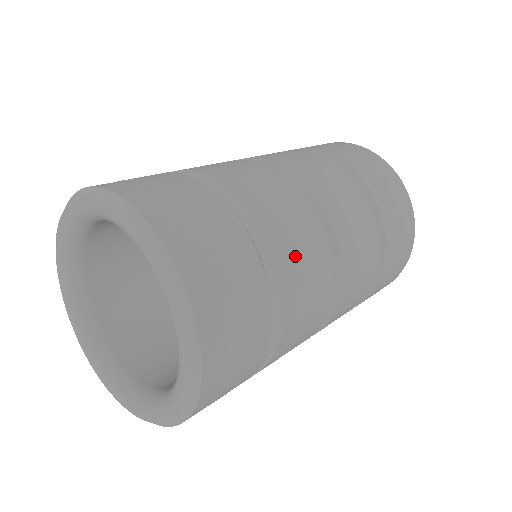
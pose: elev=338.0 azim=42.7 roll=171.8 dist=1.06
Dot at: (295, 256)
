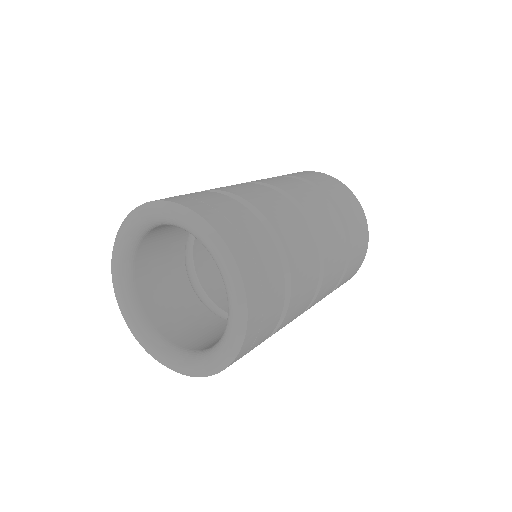
Dot at: (277, 214)
